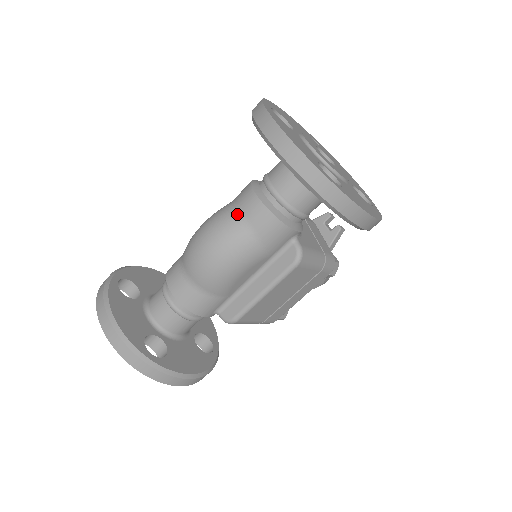
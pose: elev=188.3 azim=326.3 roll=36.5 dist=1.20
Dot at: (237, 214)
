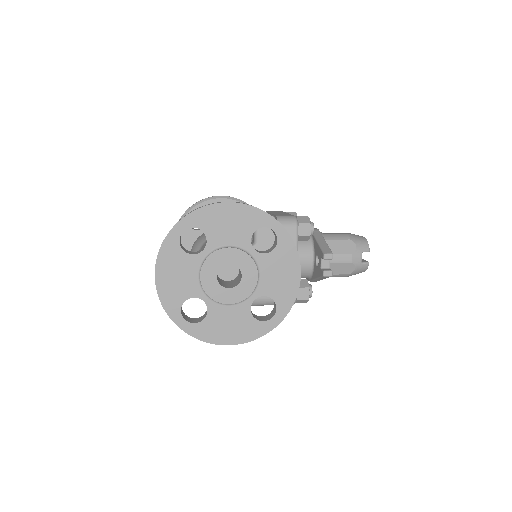
Dot at: occluded
